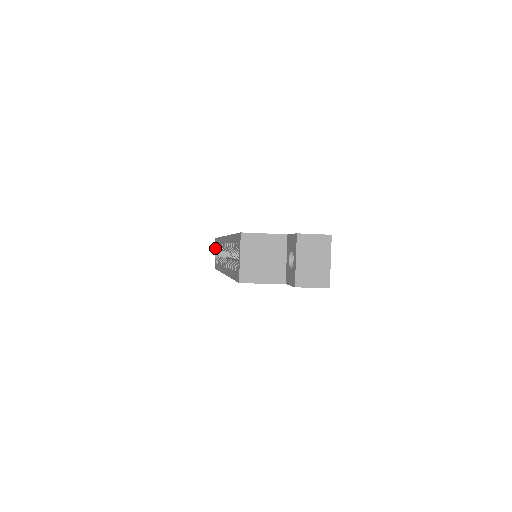
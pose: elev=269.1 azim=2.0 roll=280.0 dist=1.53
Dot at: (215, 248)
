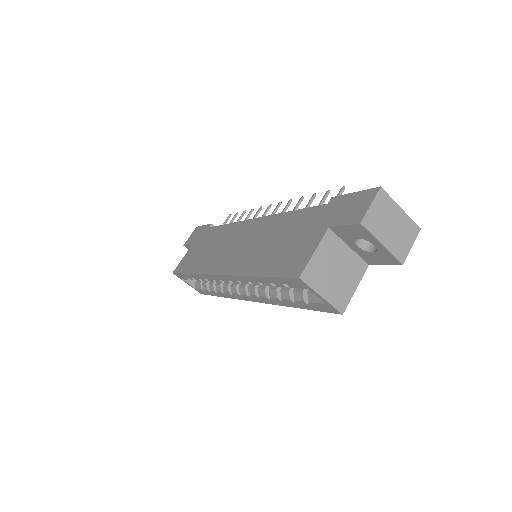
Dot at: occluded
